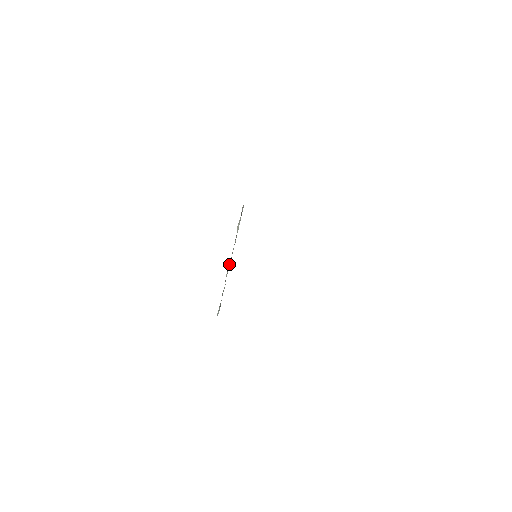
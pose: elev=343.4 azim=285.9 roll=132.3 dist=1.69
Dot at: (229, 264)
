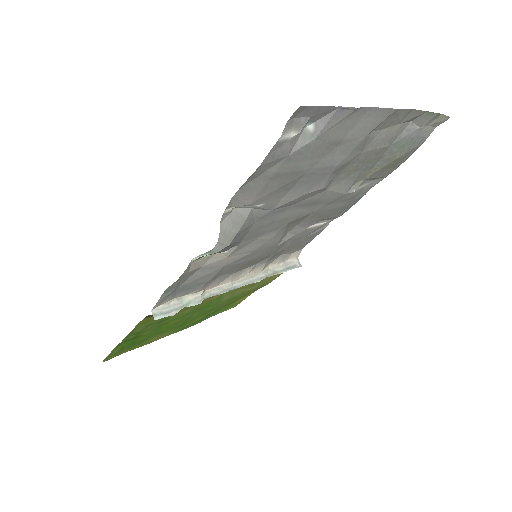
Dot at: (227, 289)
